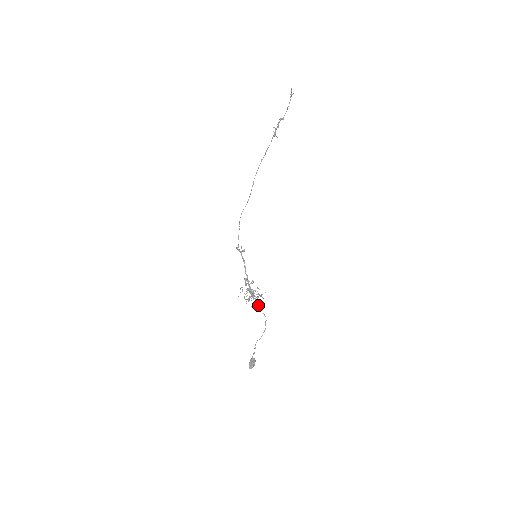
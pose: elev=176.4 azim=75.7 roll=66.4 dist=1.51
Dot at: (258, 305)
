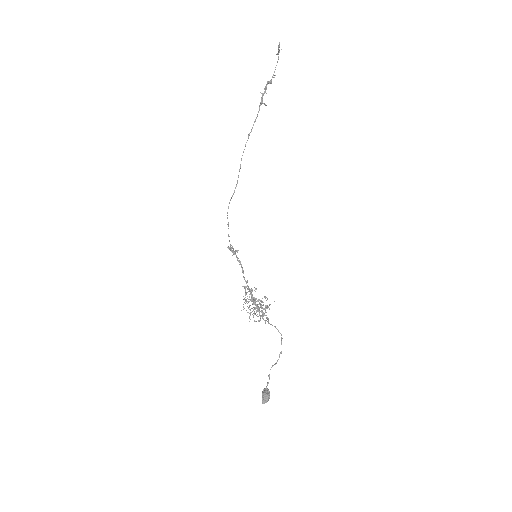
Dot at: occluded
